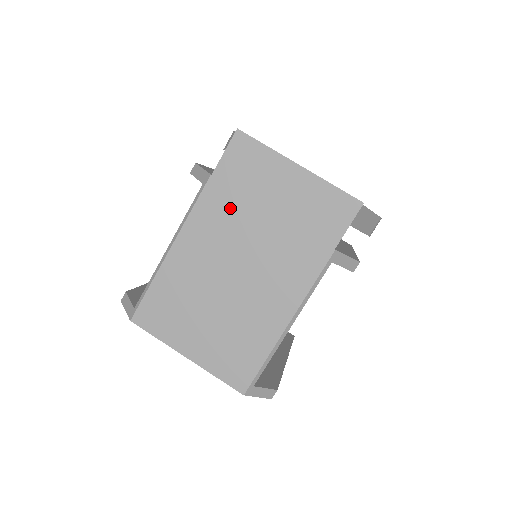
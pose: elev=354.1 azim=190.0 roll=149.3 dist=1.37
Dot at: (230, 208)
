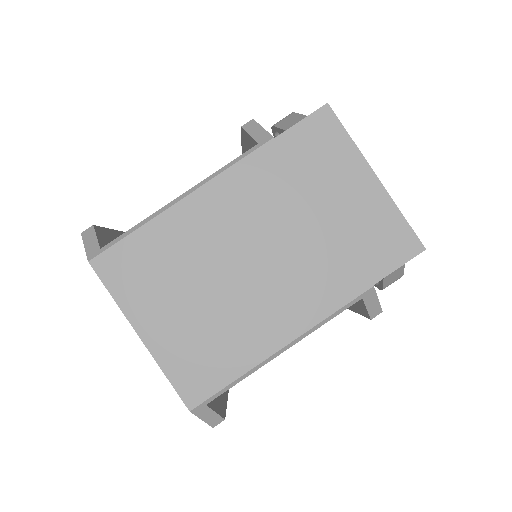
Dot at: (278, 185)
